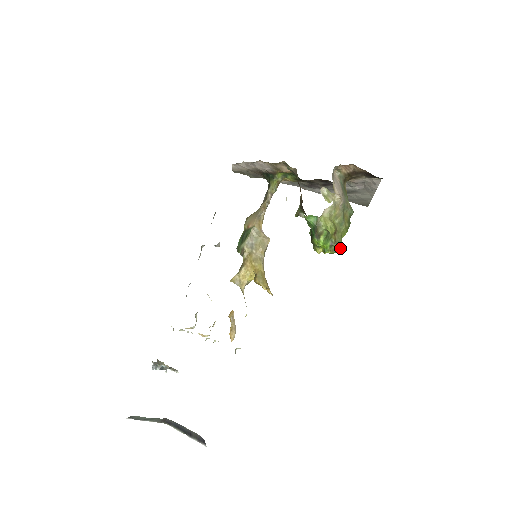
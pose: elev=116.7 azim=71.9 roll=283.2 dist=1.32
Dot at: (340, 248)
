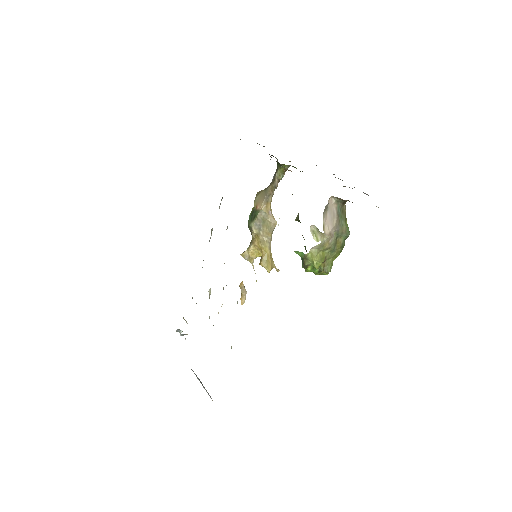
Dot at: (329, 271)
